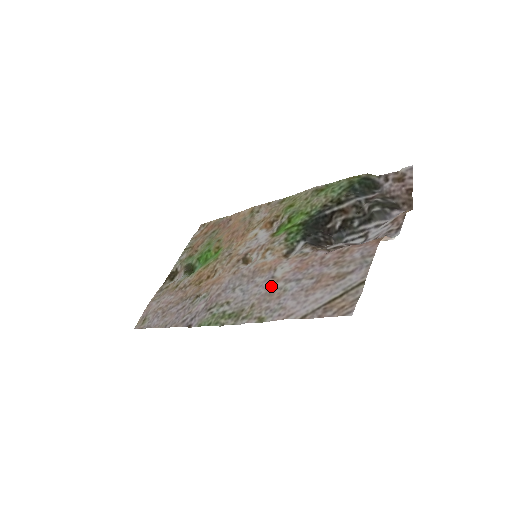
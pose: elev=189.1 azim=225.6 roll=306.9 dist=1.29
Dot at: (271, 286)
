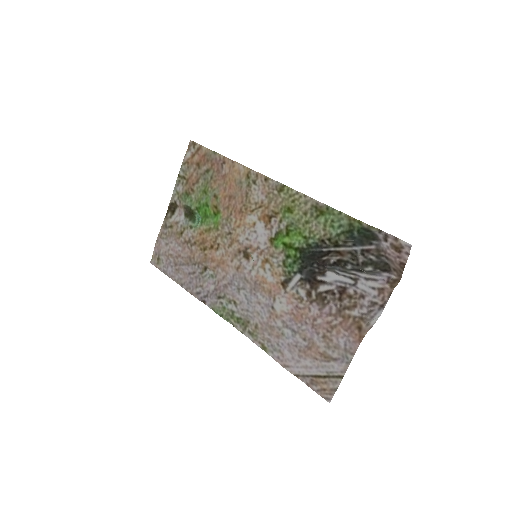
Dot at: (271, 319)
